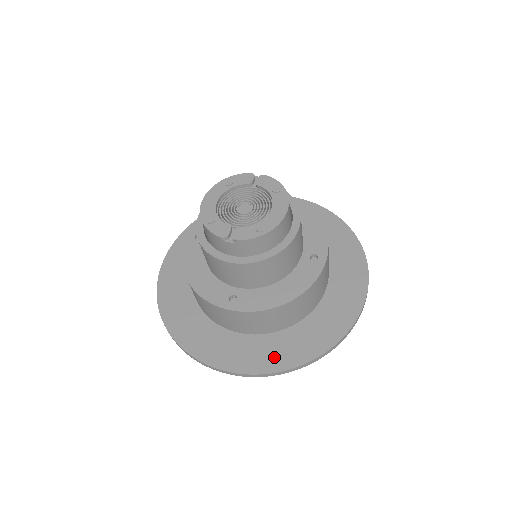
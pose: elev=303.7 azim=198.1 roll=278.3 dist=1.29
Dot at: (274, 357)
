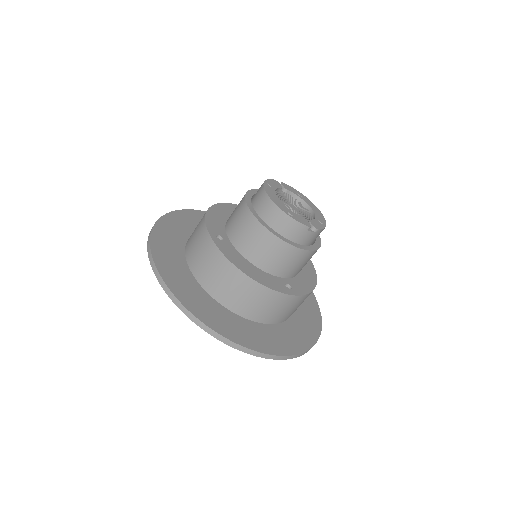
Dot at: (304, 336)
